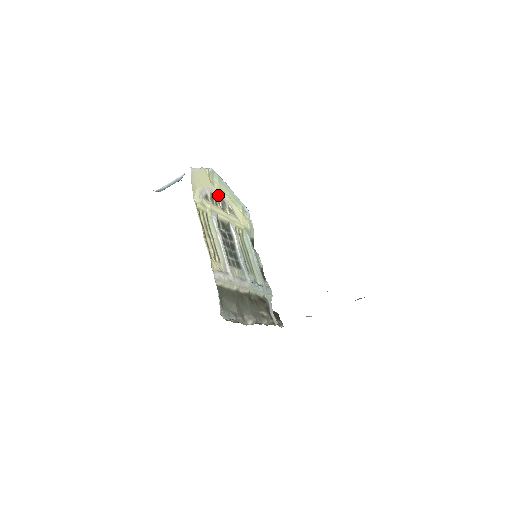
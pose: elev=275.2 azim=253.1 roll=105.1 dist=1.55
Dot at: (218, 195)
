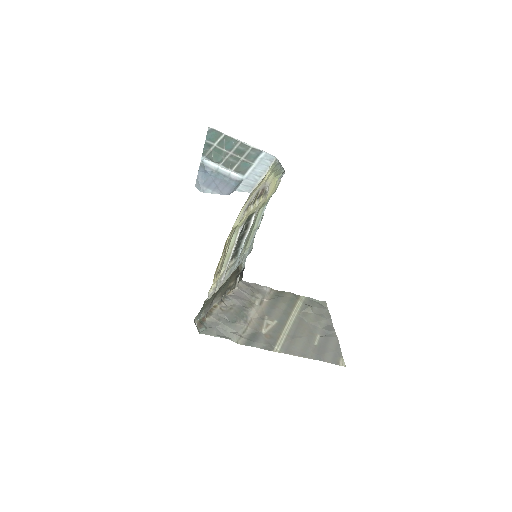
Dot at: (263, 187)
